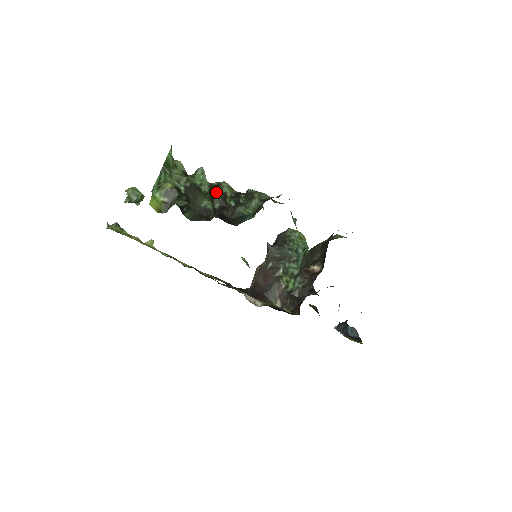
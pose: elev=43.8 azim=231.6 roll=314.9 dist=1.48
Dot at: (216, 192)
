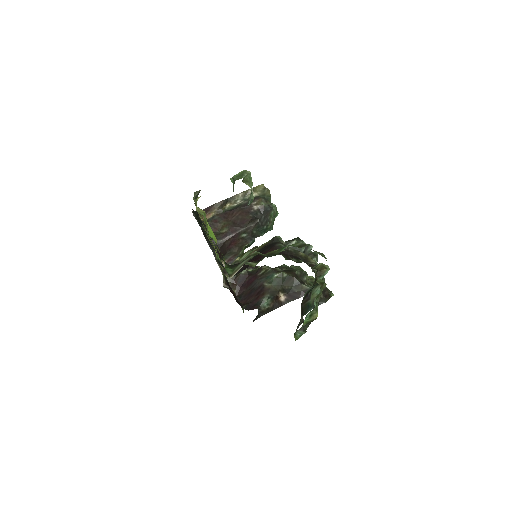
Dot at: occluded
